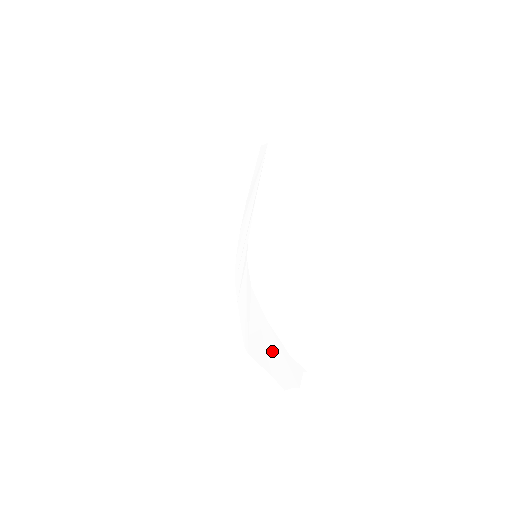
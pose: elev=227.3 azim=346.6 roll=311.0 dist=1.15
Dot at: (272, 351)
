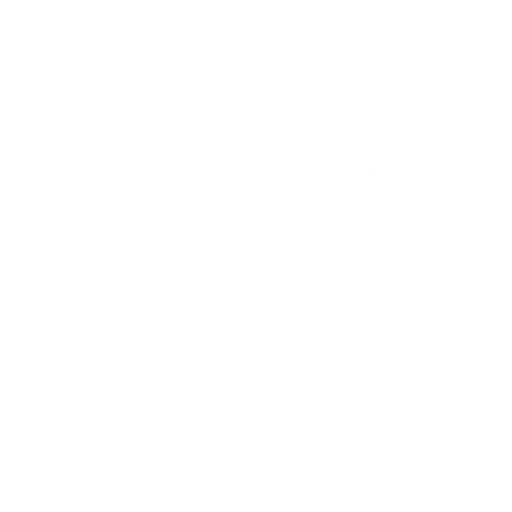
Dot at: (212, 303)
